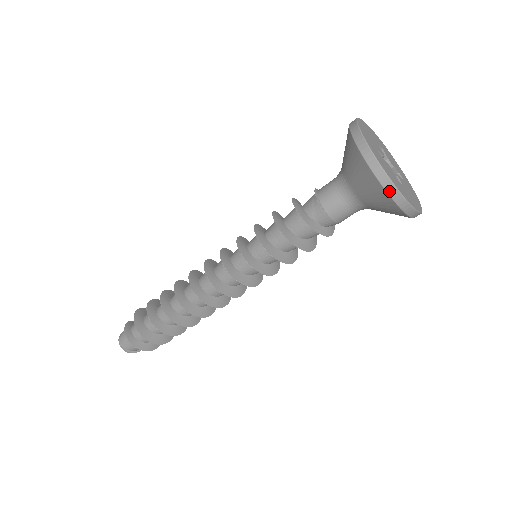
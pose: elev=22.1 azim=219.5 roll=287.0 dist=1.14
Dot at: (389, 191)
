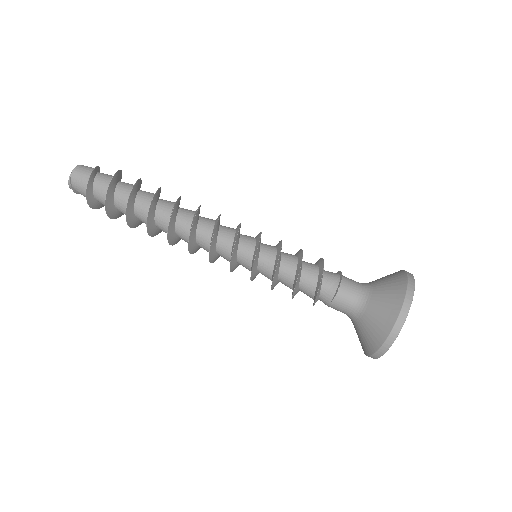
Dot at: (382, 348)
